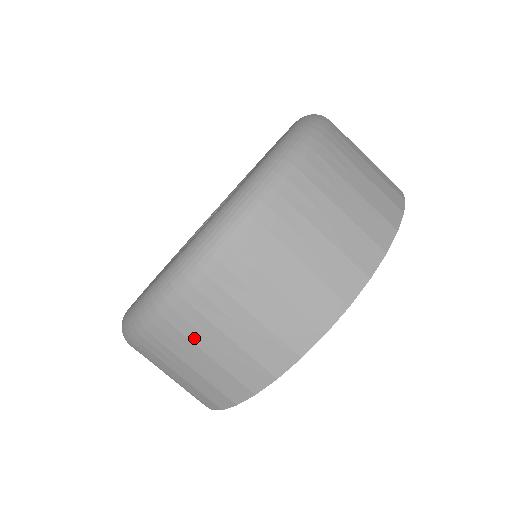
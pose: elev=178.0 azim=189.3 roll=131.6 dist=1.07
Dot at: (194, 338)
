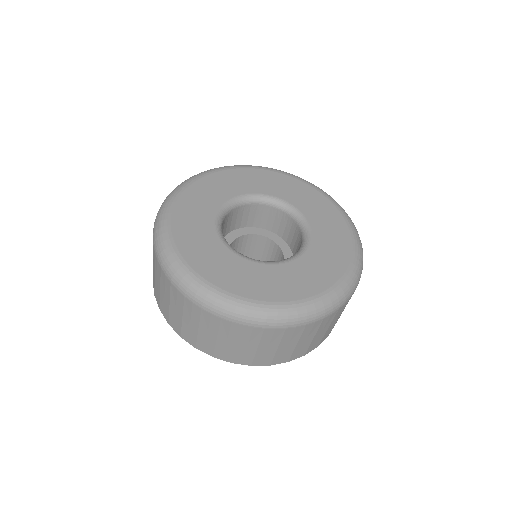
Dot at: (162, 283)
